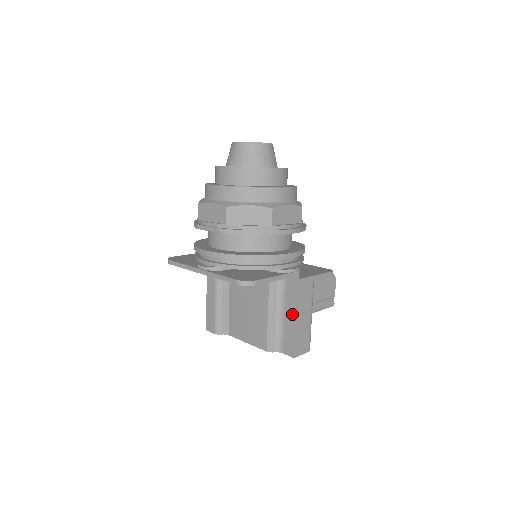
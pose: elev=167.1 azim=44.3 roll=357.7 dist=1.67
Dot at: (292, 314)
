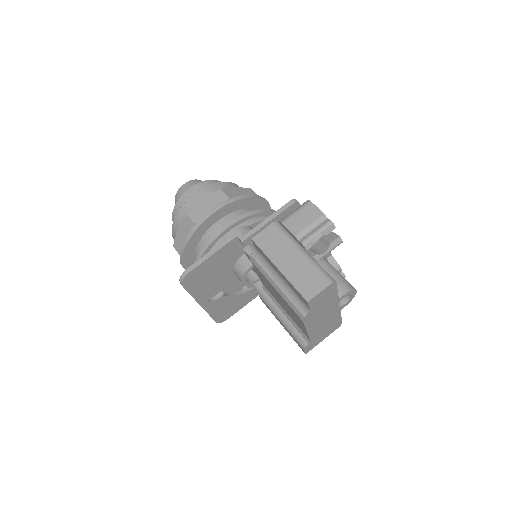
Dot at: (275, 267)
